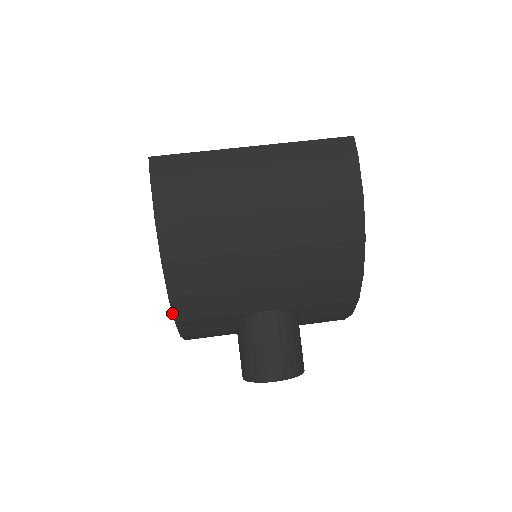
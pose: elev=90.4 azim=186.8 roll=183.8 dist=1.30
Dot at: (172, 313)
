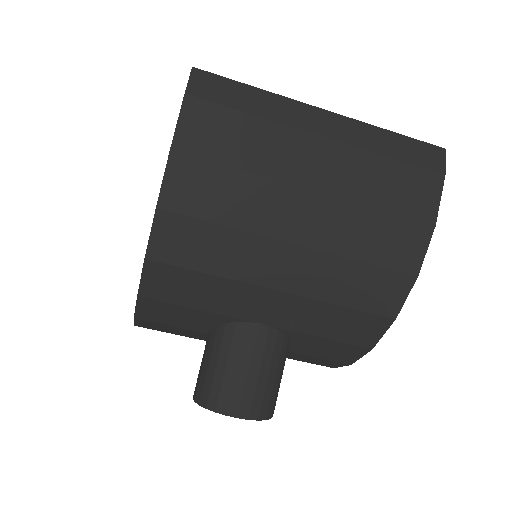
Dot at: occluded
